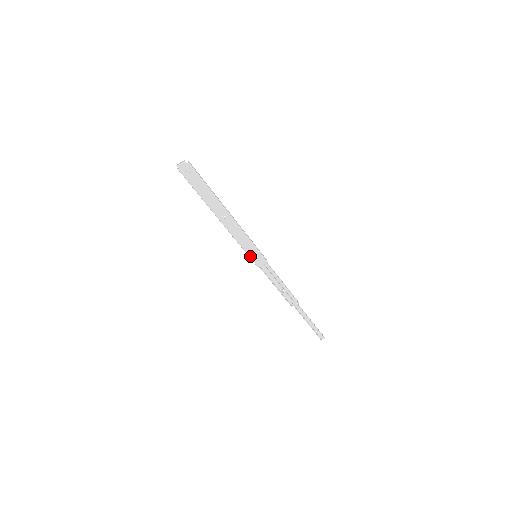
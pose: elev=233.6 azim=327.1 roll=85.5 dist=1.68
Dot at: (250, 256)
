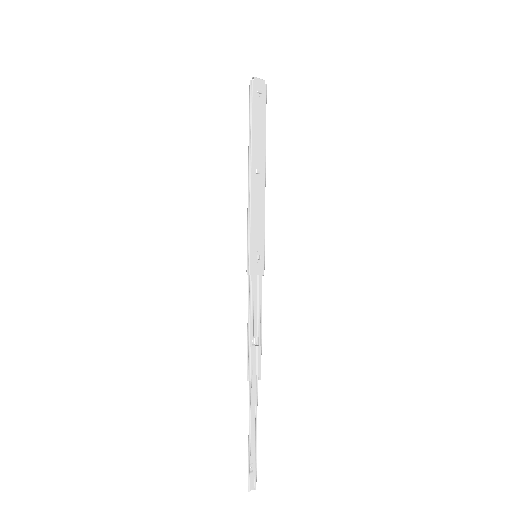
Dot at: (251, 250)
